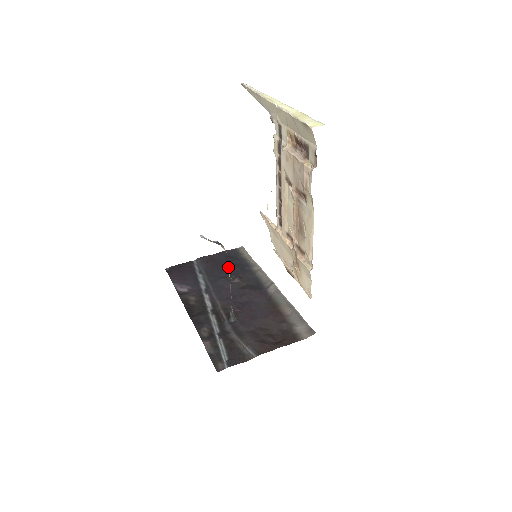
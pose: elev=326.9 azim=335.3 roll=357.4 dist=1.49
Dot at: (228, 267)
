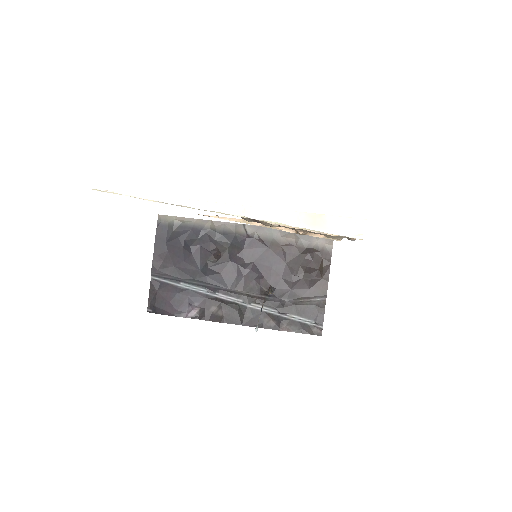
Dot at: (189, 252)
